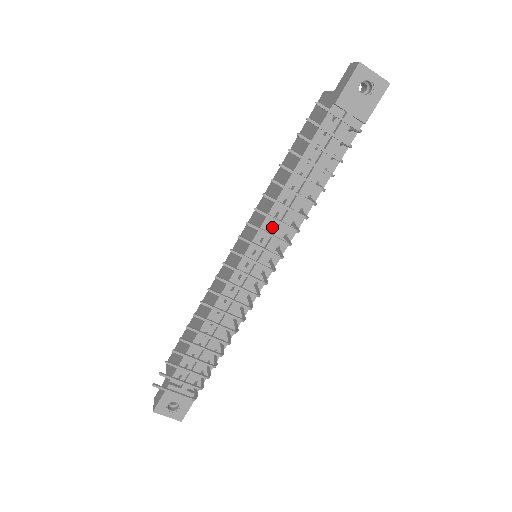
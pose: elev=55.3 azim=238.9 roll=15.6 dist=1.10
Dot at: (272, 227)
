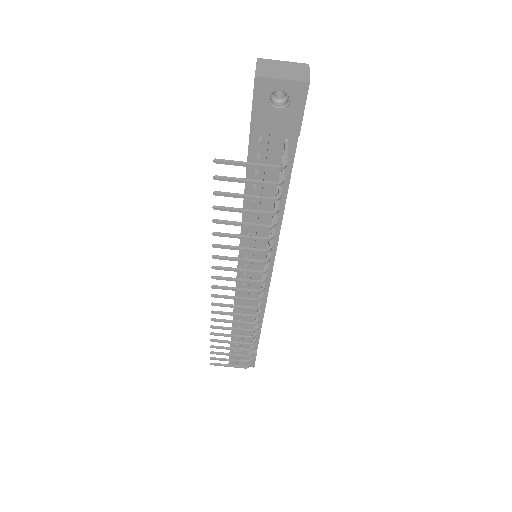
Dot at: (251, 245)
